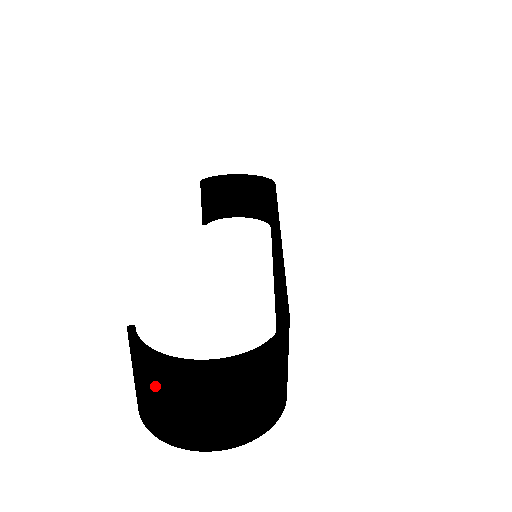
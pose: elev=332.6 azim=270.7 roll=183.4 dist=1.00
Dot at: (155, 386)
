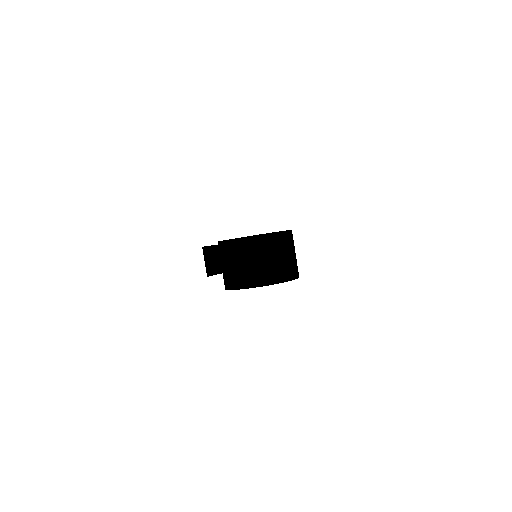
Dot at: (240, 255)
